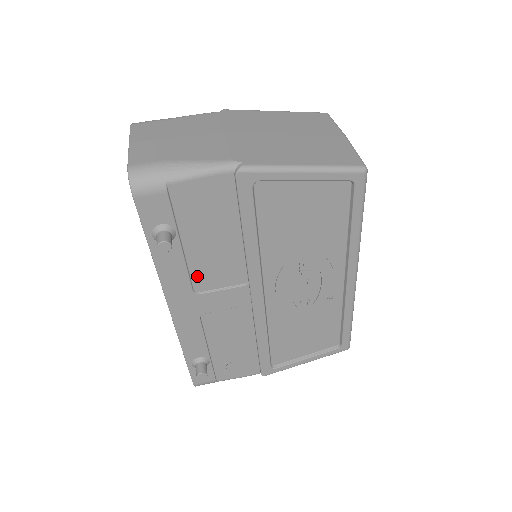
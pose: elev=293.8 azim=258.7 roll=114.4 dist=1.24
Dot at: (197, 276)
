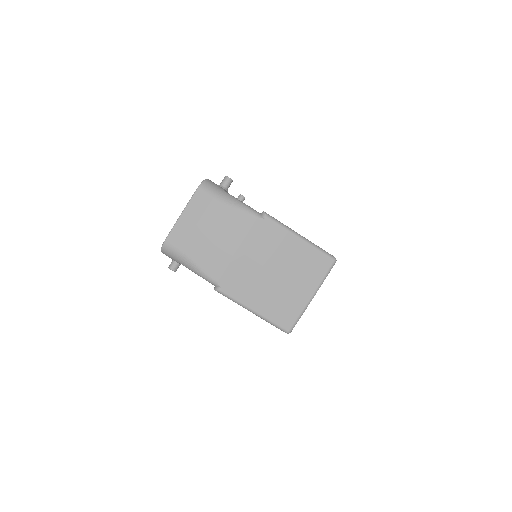
Dot at: occluded
